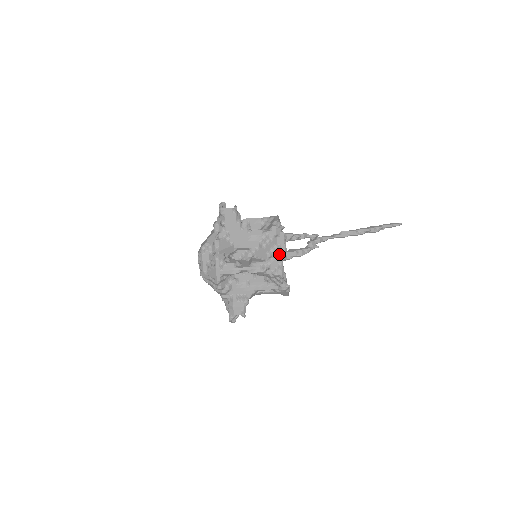
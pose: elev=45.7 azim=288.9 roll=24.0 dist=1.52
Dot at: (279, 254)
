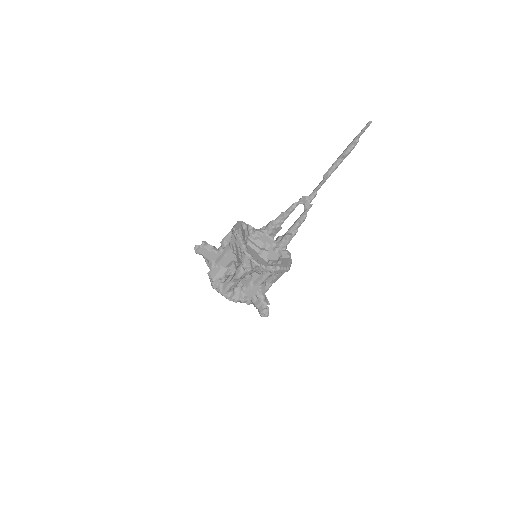
Dot at: (243, 253)
